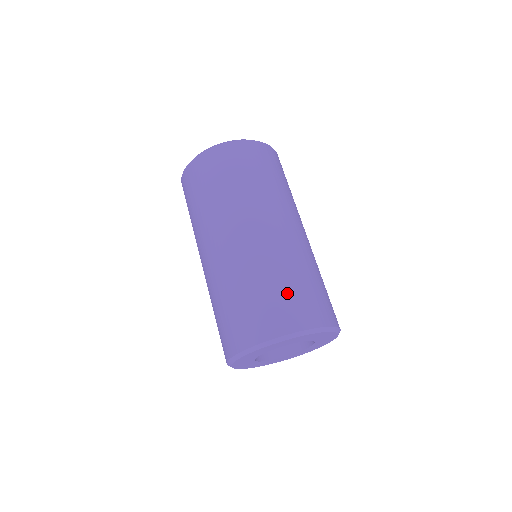
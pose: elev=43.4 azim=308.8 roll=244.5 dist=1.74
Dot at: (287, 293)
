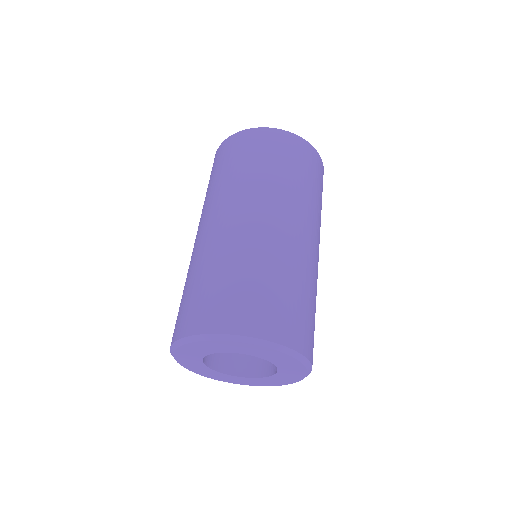
Dot at: (288, 300)
